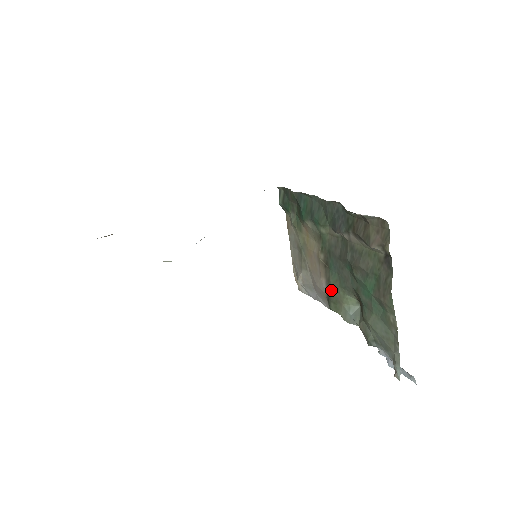
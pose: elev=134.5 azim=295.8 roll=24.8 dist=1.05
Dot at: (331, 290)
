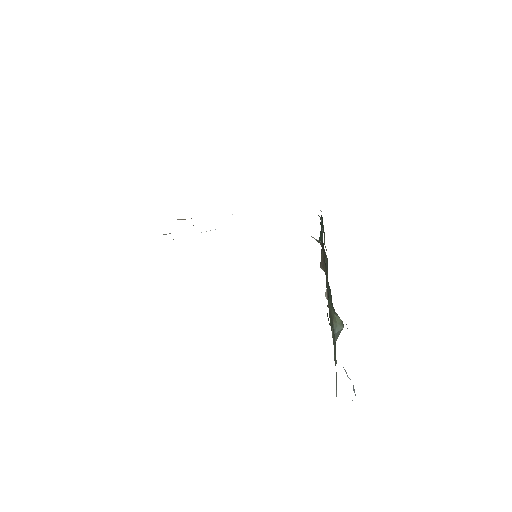
Dot at: (329, 306)
